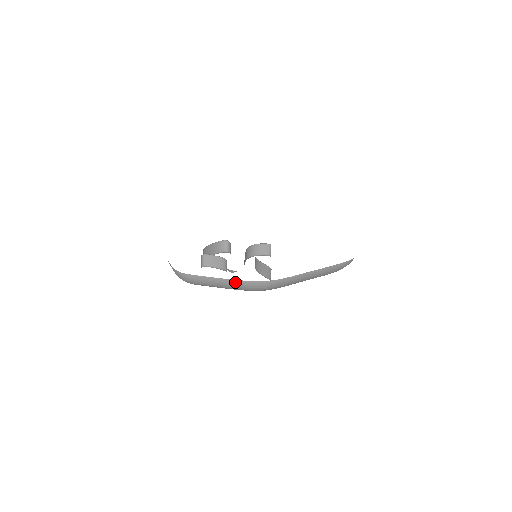
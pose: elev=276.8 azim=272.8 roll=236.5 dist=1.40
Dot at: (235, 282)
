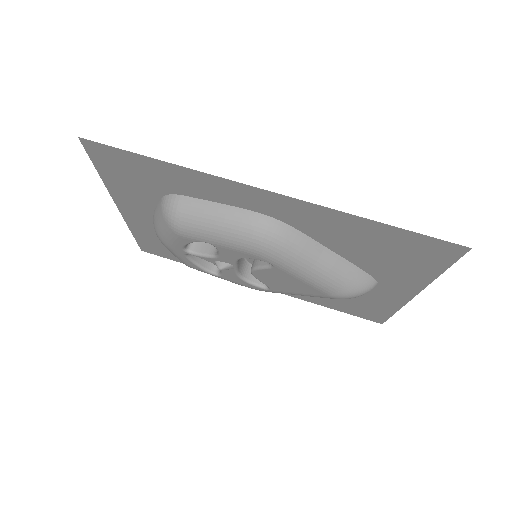
Dot at: (236, 211)
